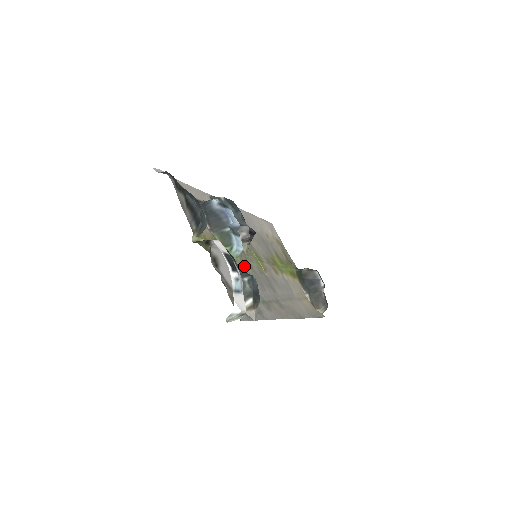
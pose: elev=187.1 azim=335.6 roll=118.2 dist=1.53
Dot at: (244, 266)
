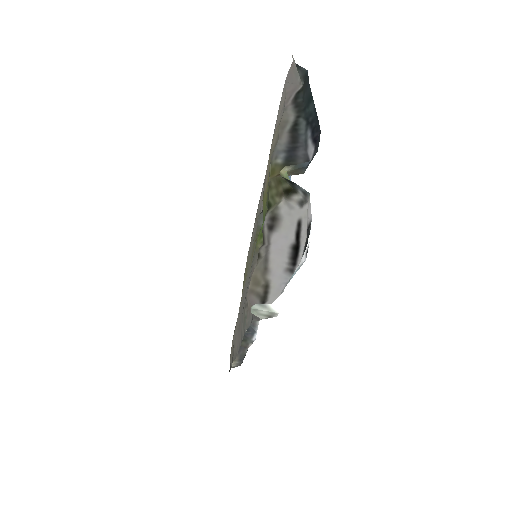
Dot at: occluded
